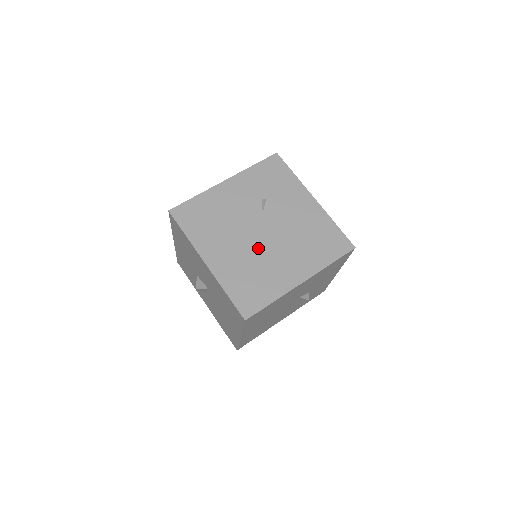
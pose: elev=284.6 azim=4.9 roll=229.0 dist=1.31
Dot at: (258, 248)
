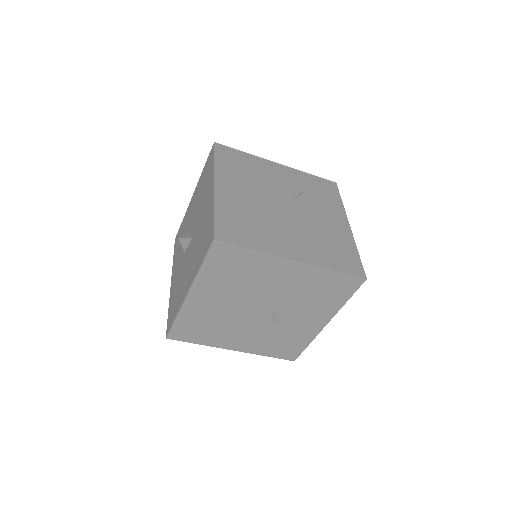
Dot at: (271, 212)
